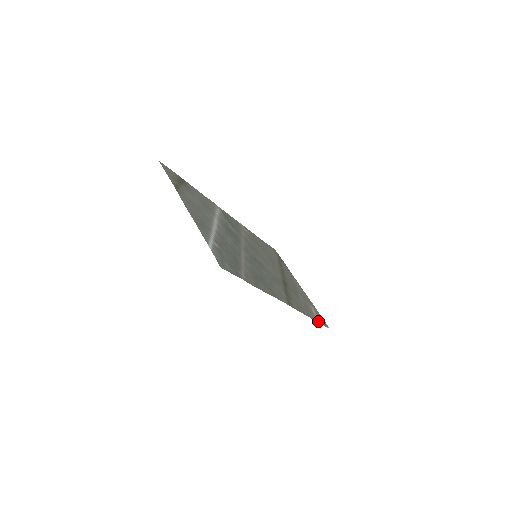
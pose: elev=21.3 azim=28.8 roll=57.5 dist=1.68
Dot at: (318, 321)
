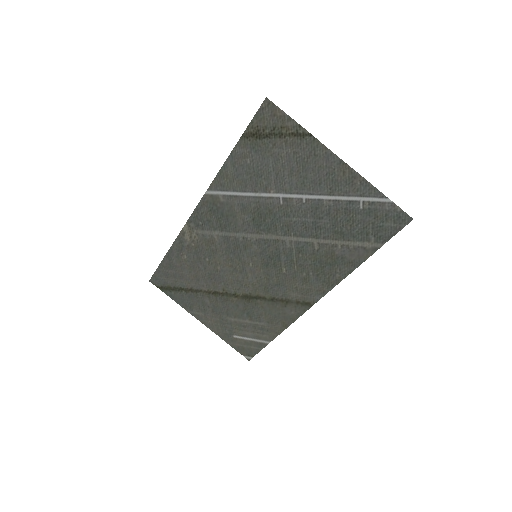
Dot at: (265, 344)
